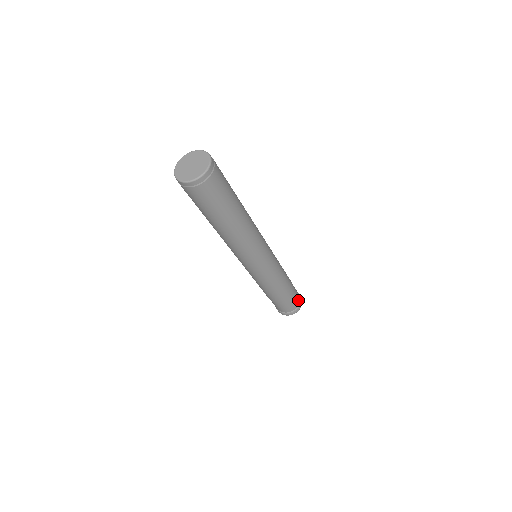
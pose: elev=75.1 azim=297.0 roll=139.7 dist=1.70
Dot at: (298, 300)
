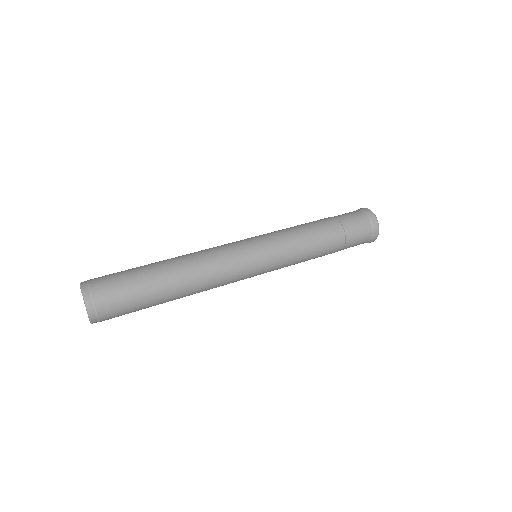
Dot at: (367, 232)
